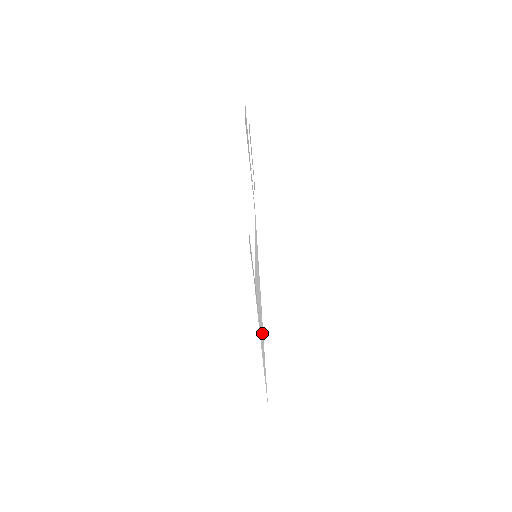
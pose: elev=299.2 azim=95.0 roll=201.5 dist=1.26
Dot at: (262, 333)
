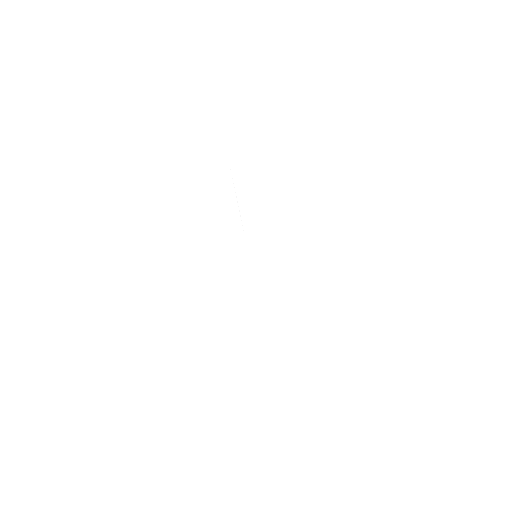
Dot at: occluded
